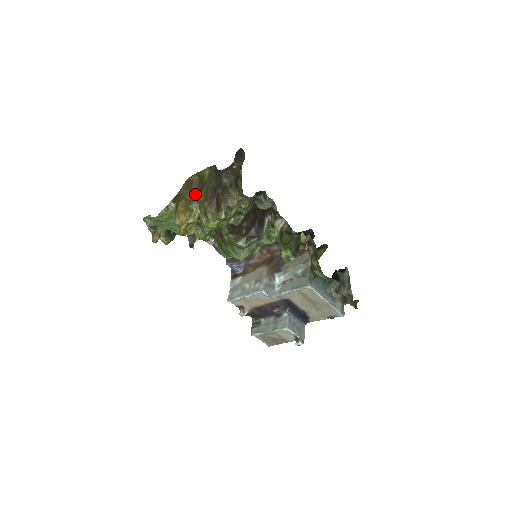
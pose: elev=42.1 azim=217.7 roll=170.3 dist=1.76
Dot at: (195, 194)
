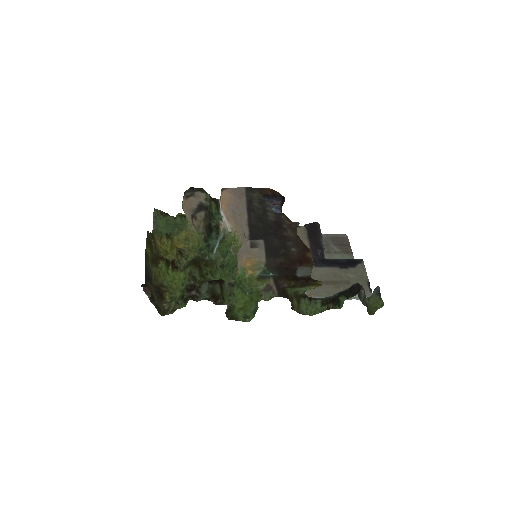
Dot at: (155, 253)
